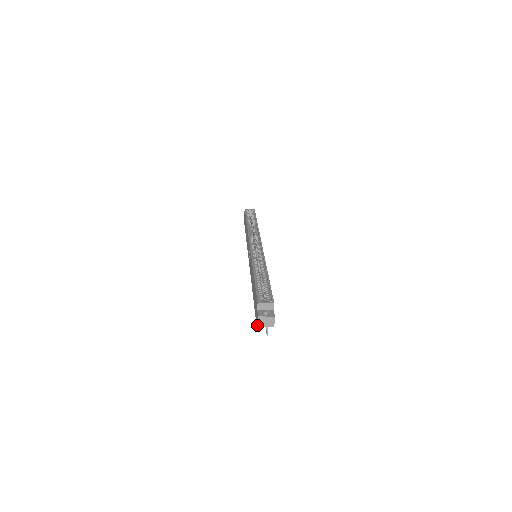
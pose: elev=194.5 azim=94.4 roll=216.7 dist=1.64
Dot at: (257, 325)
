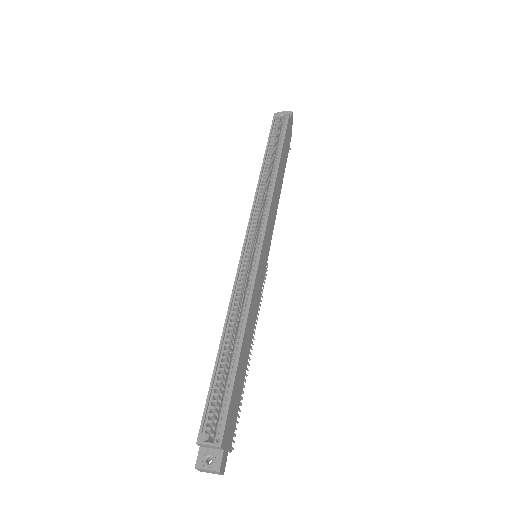
Dot at: (198, 470)
